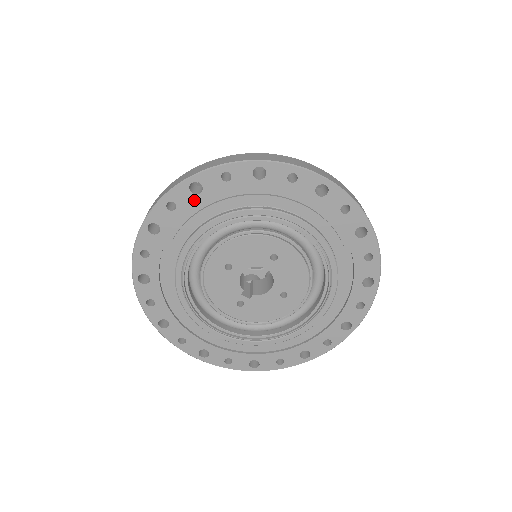
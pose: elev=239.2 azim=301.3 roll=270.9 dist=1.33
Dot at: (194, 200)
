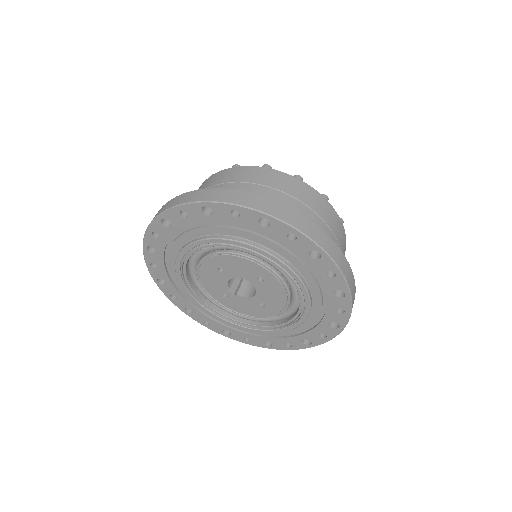
Dot at: (204, 218)
